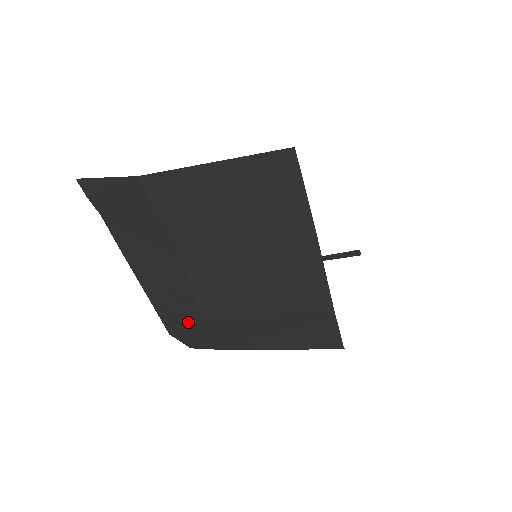
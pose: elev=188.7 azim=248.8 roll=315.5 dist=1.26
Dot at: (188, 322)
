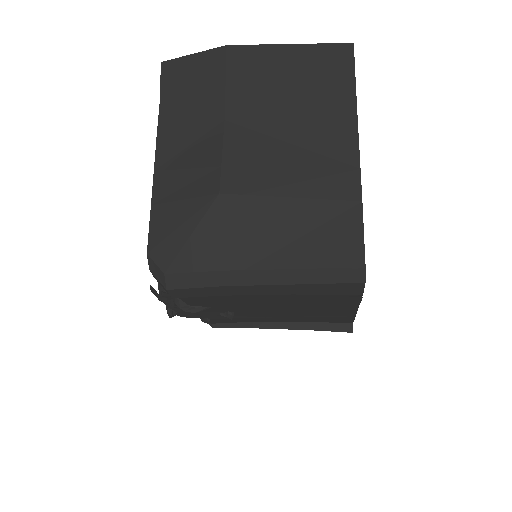
Dot at: (192, 208)
